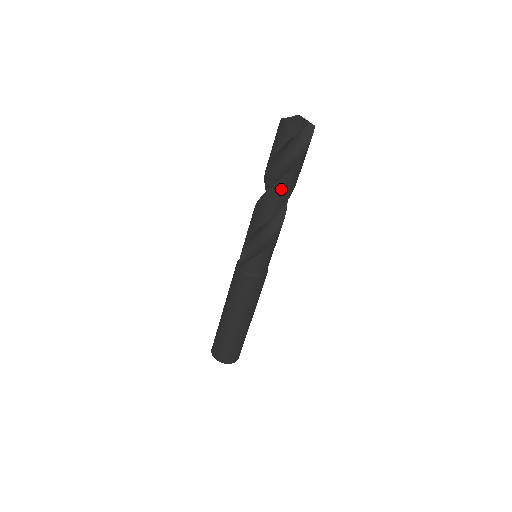
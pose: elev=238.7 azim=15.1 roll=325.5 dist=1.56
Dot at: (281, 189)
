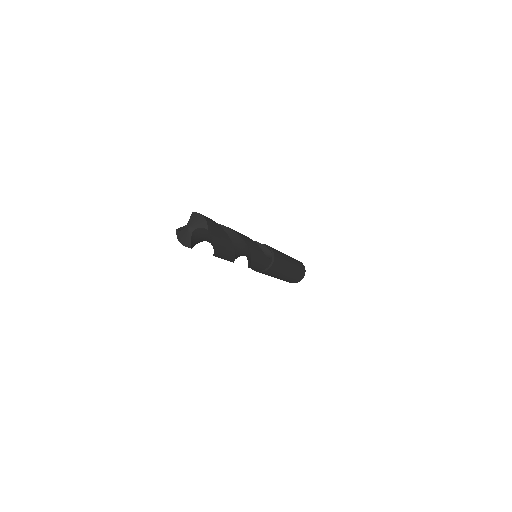
Dot at: (221, 258)
